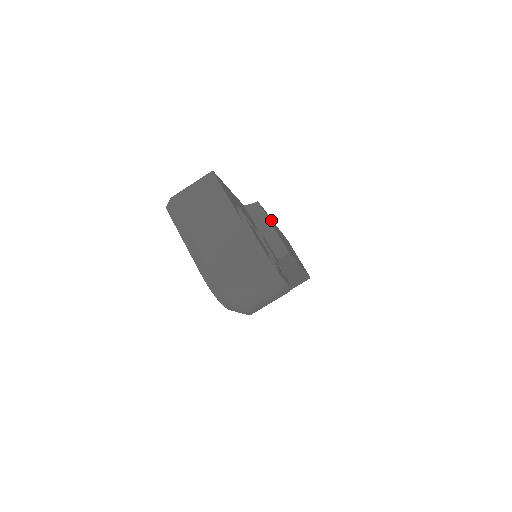
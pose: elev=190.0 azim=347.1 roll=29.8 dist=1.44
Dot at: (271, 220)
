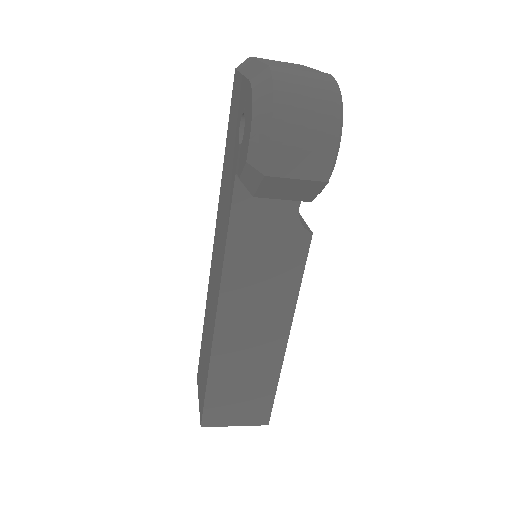
Dot at: occluded
